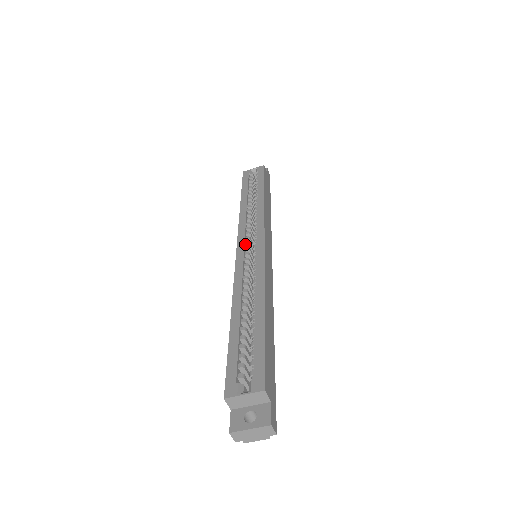
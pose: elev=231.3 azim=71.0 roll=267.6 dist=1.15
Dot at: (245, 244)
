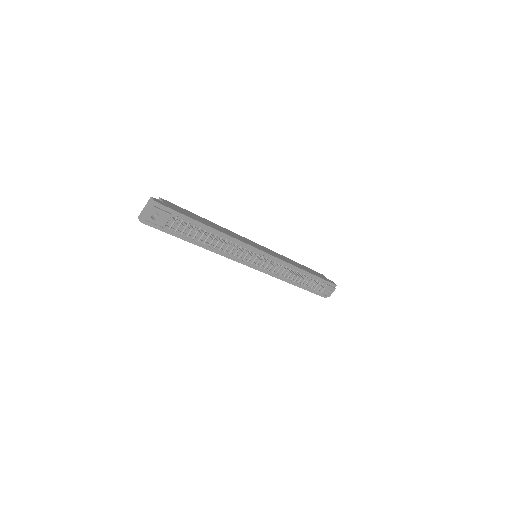
Dot at: occluded
